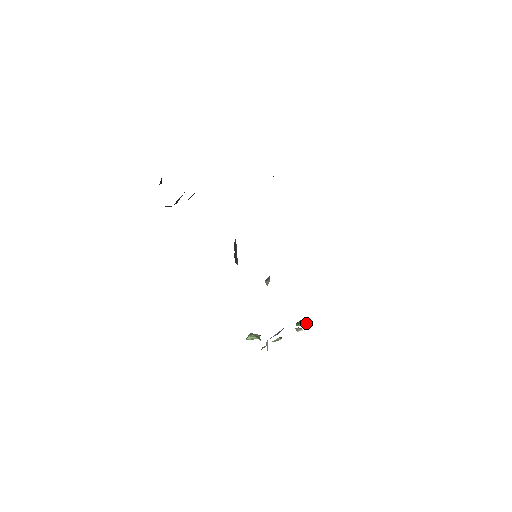
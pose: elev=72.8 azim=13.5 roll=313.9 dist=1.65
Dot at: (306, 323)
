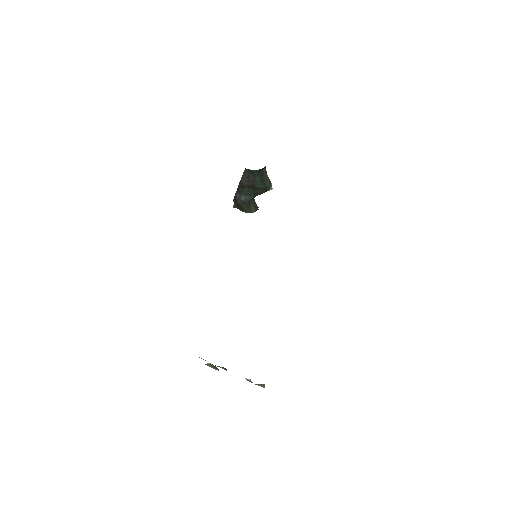
Dot at: (262, 386)
